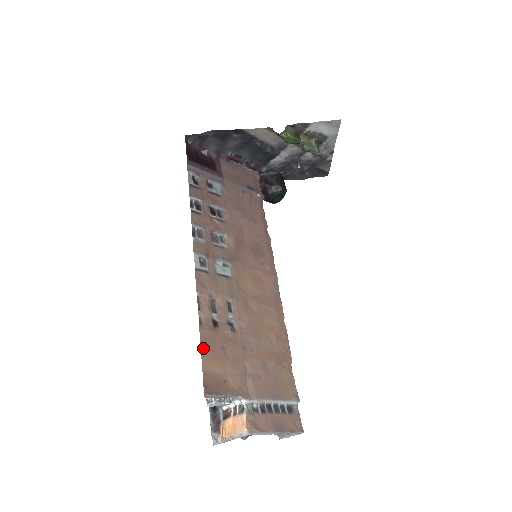
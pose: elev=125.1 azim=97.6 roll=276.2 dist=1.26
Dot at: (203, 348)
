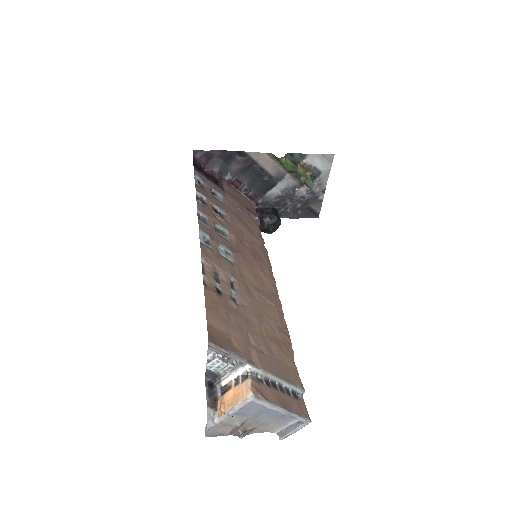
Dot at: (207, 304)
